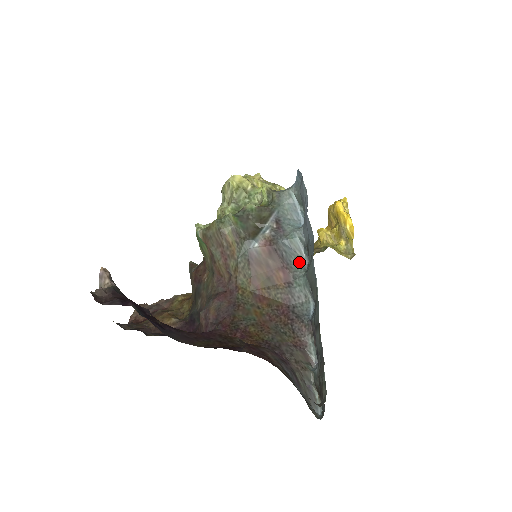
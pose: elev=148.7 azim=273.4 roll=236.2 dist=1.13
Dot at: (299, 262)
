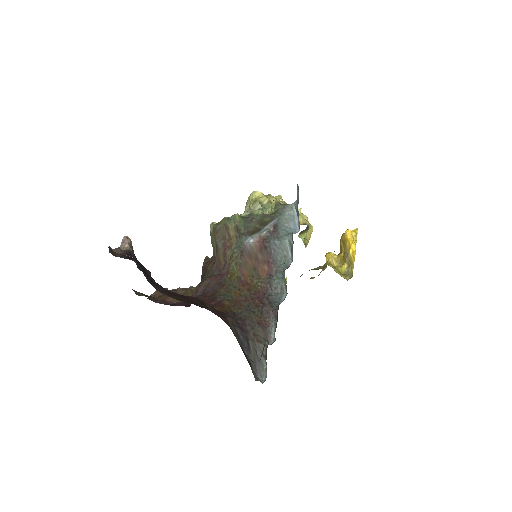
Dot at: (284, 261)
